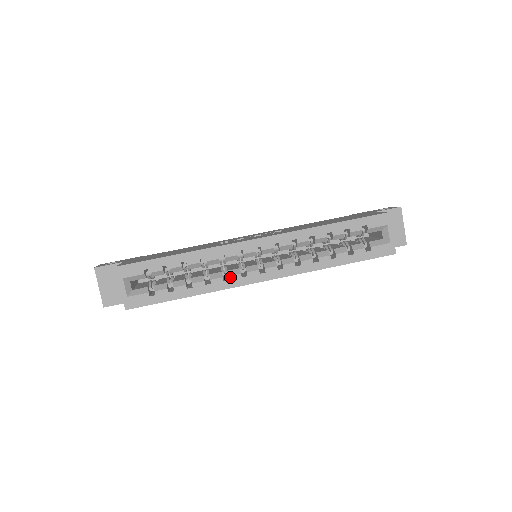
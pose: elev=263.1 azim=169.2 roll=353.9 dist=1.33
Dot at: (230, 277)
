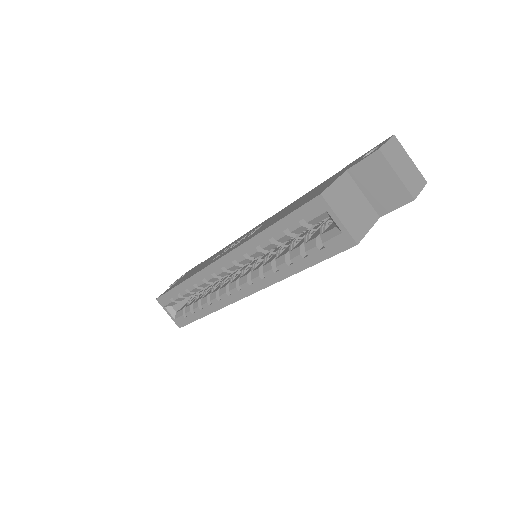
Dot at: (220, 297)
